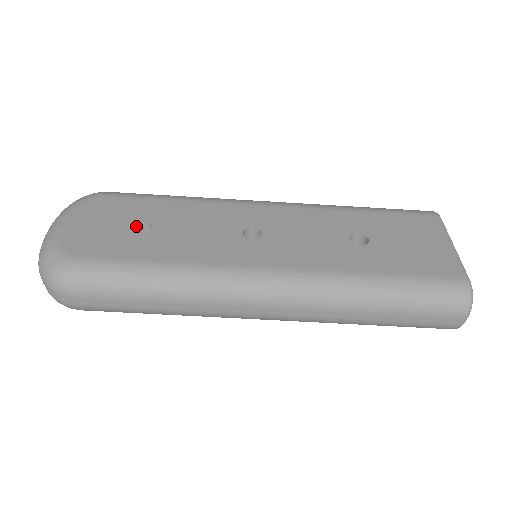
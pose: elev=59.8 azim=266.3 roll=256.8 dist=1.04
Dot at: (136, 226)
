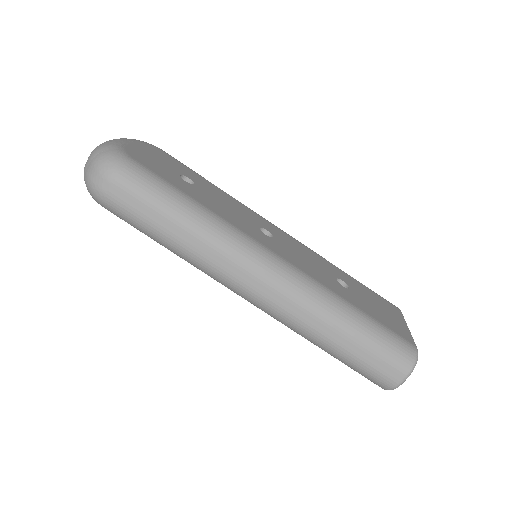
Dot at: occluded
